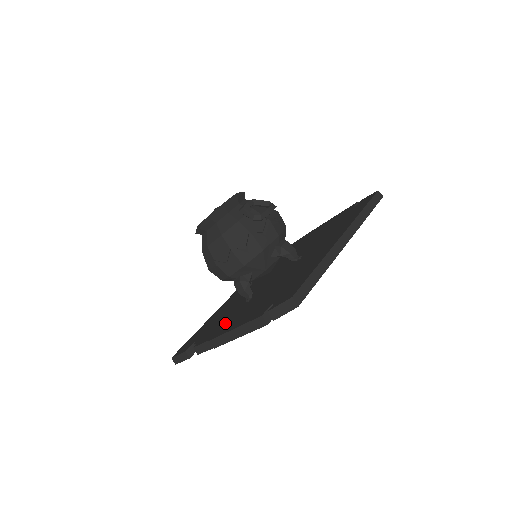
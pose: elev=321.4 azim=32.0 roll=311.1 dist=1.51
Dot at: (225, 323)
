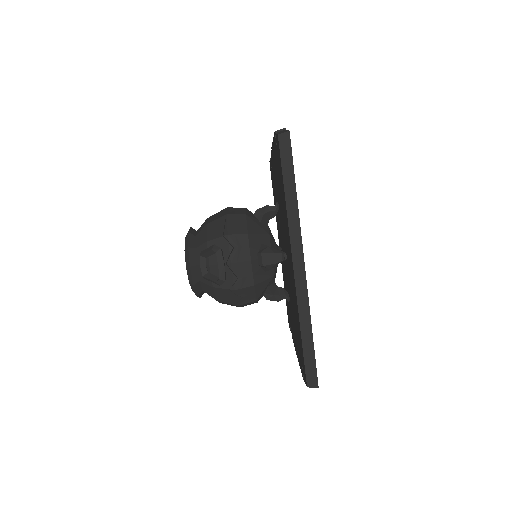
Dot at: (292, 326)
